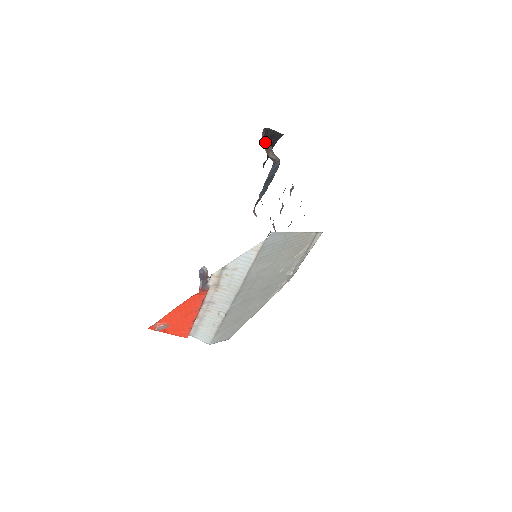
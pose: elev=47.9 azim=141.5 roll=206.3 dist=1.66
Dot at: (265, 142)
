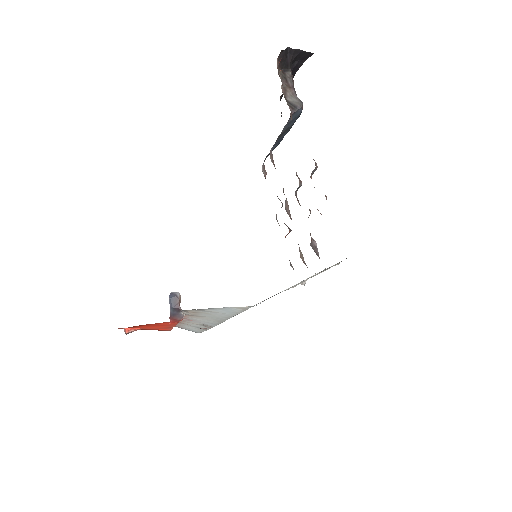
Dot at: (282, 71)
